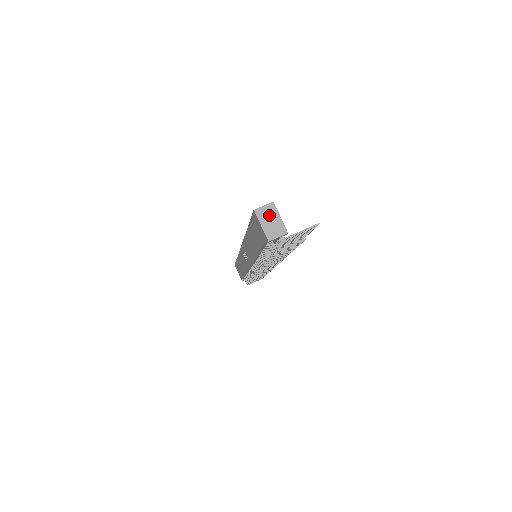
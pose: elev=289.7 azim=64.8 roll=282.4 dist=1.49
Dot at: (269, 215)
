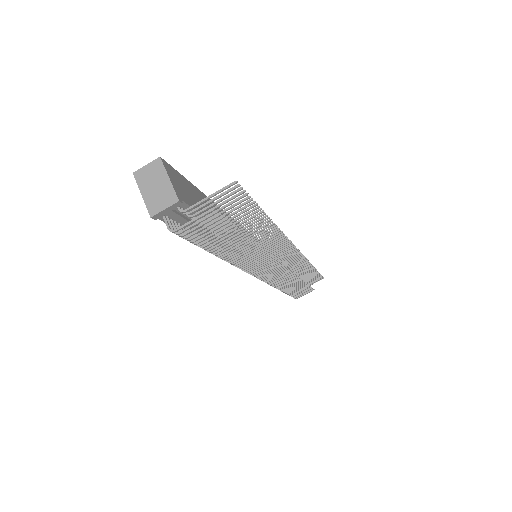
Dot at: (153, 177)
